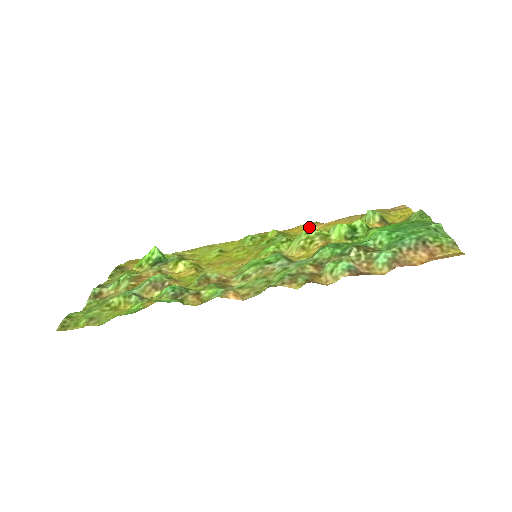
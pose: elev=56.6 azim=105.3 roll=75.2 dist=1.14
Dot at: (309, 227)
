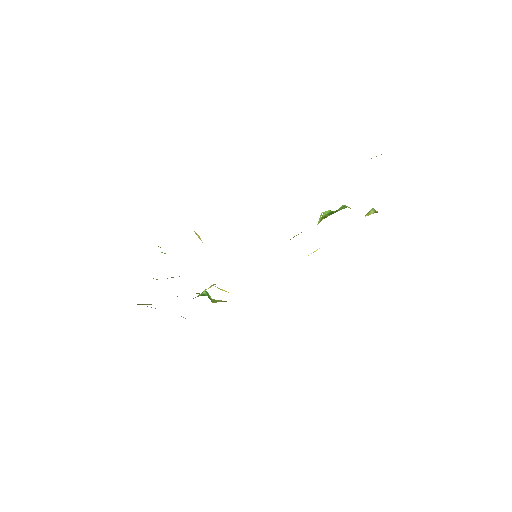
Dot at: occluded
